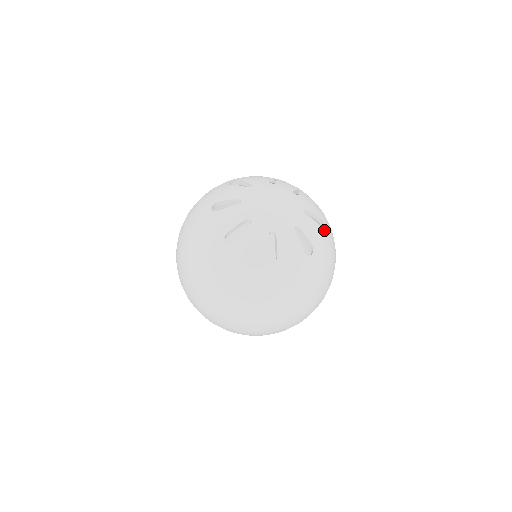
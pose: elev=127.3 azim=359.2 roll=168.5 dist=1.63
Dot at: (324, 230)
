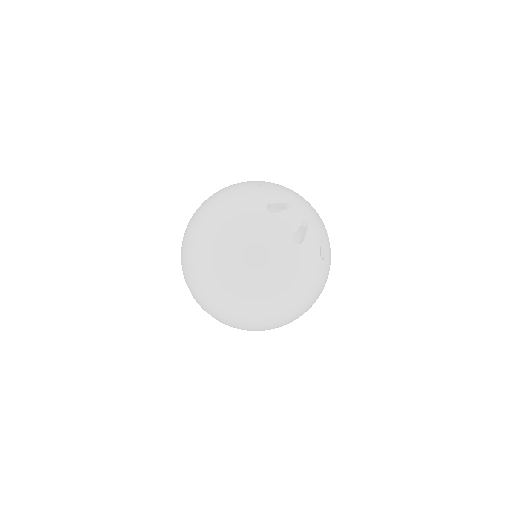
Dot at: occluded
